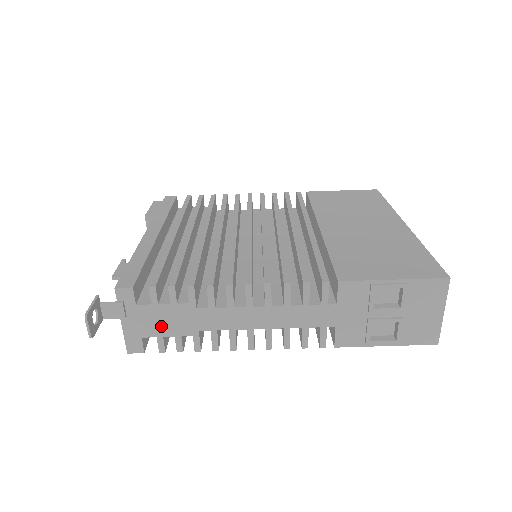
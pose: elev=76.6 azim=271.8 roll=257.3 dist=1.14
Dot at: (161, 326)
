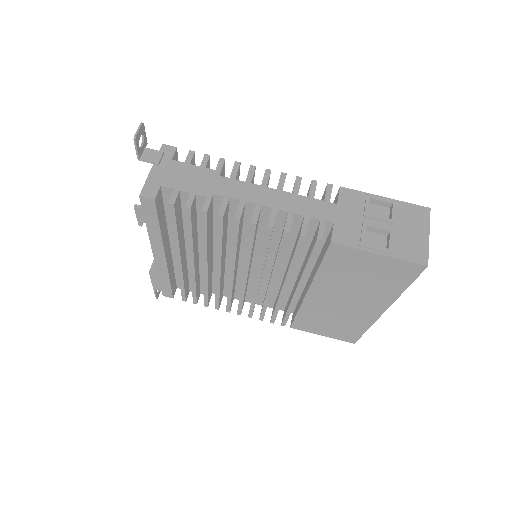
Dot at: (183, 181)
